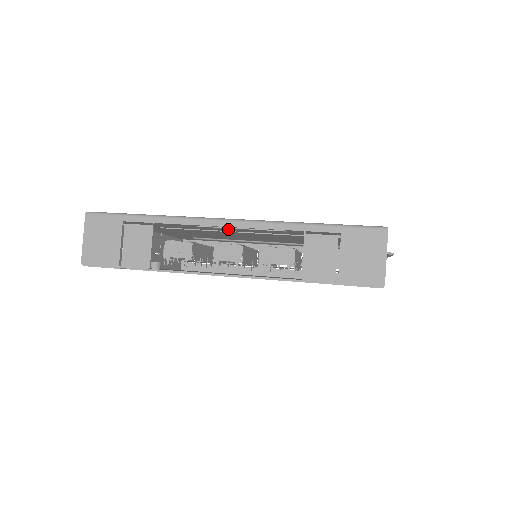
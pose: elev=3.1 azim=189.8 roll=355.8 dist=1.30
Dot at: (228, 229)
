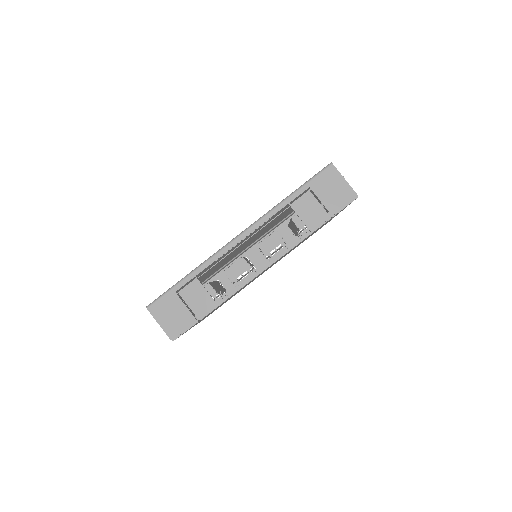
Dot at: occluded
